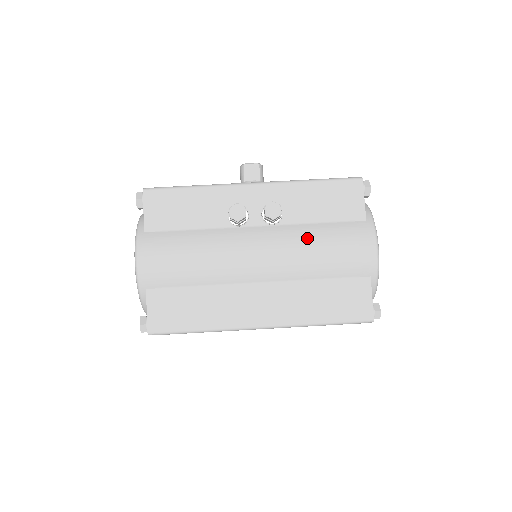
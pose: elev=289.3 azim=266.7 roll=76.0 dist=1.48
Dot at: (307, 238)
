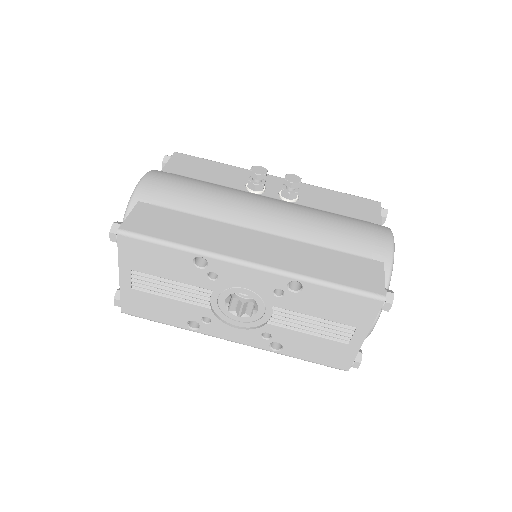
Dot at: (320, 214)
